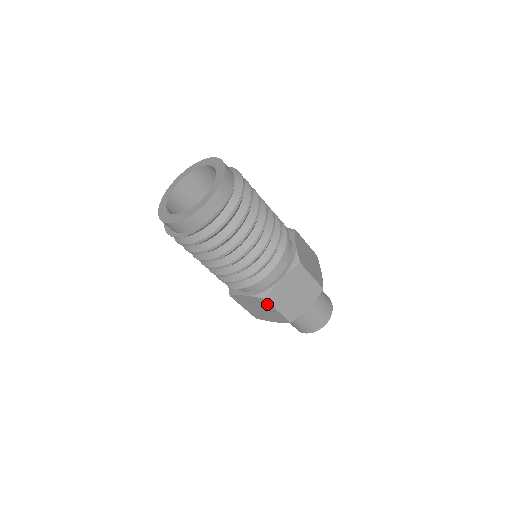
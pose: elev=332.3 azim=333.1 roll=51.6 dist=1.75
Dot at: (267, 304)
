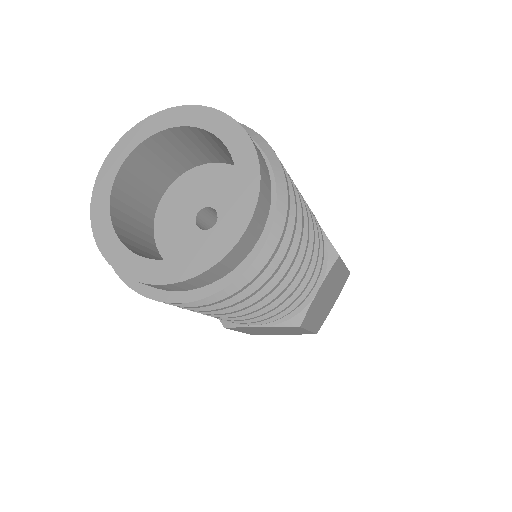
Dot at: (296, 329)
